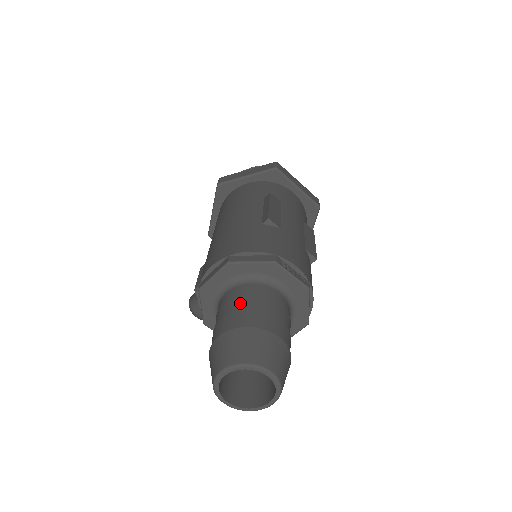
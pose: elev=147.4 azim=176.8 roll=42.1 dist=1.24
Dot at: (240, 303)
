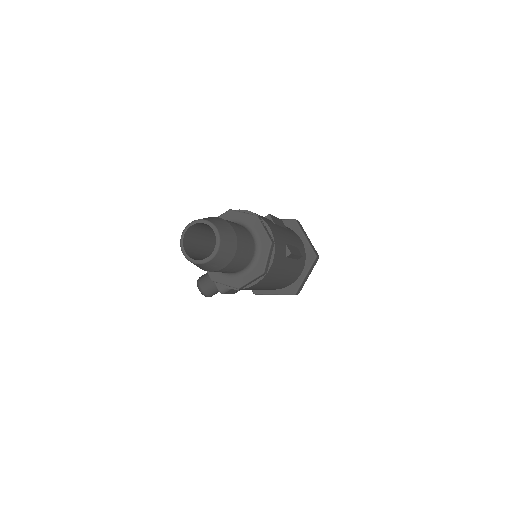
Dot at: occluded
